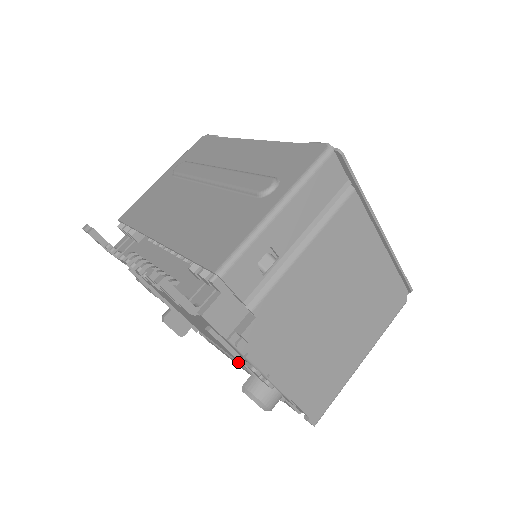
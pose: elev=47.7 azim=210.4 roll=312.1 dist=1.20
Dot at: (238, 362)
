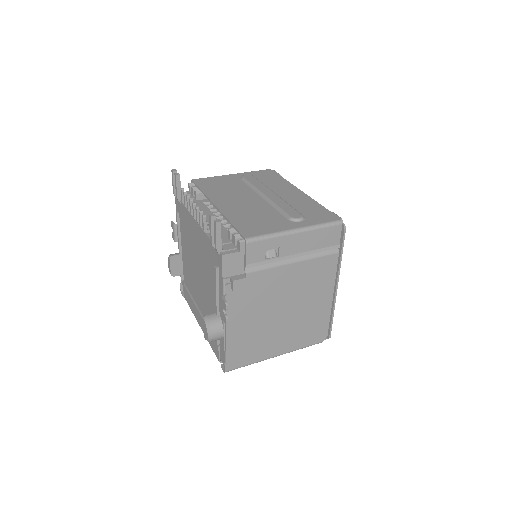
Dot at: (200, 311)
